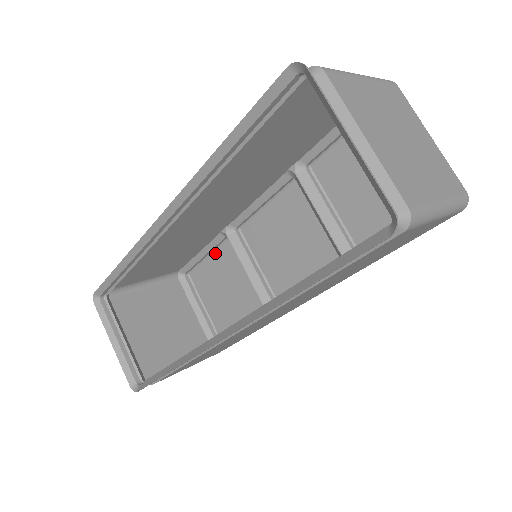
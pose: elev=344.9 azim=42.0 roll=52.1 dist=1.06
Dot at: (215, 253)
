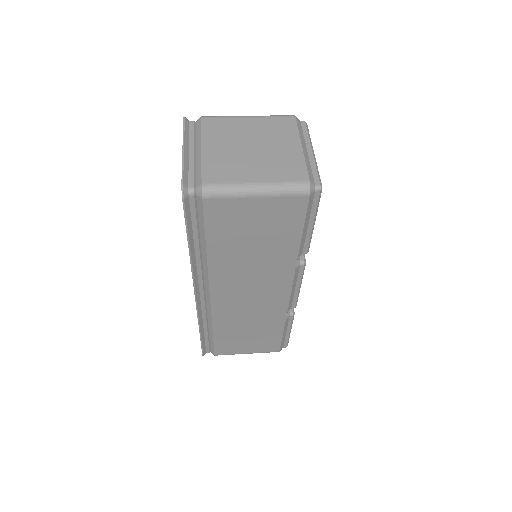
Dot at: occluded
